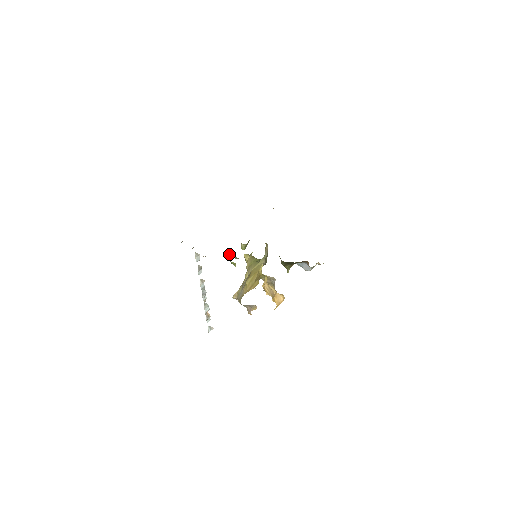
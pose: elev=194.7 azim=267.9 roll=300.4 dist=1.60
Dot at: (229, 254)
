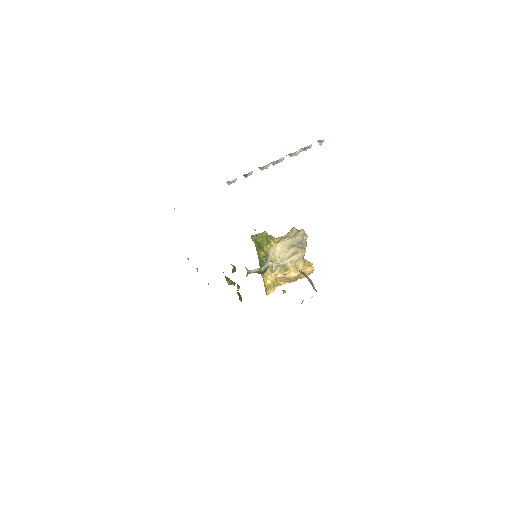
Dot at: occluded
